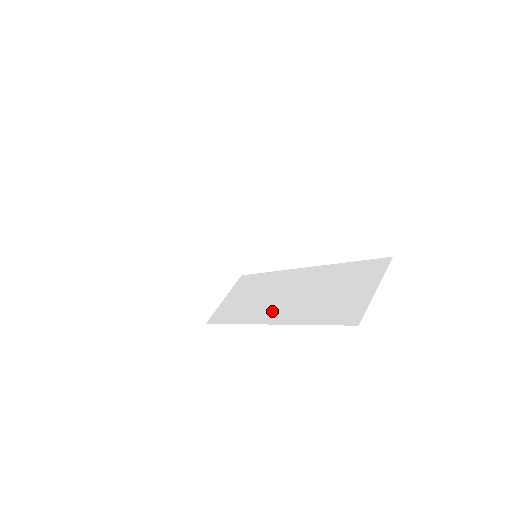
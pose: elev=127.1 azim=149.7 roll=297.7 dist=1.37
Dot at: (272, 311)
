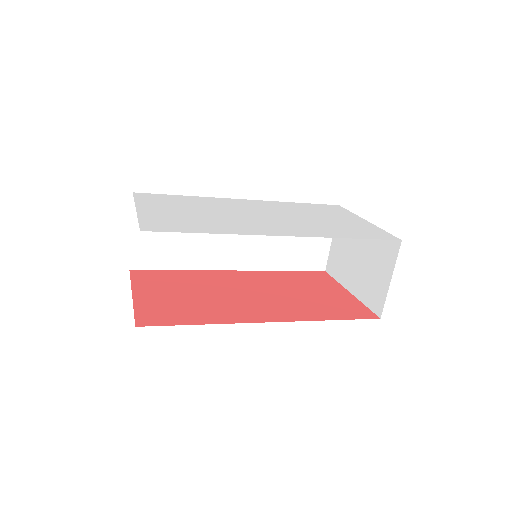
Dot at: (232, 256)
